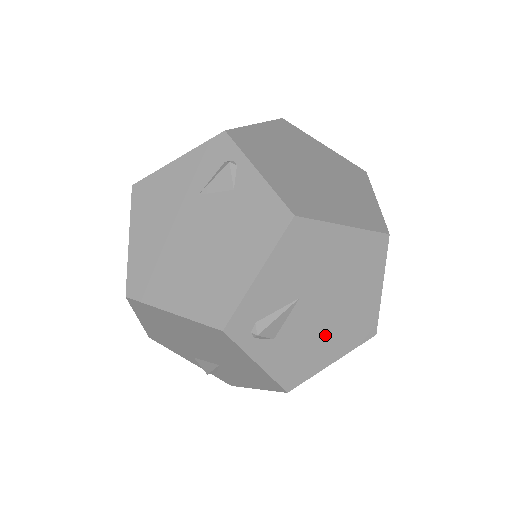
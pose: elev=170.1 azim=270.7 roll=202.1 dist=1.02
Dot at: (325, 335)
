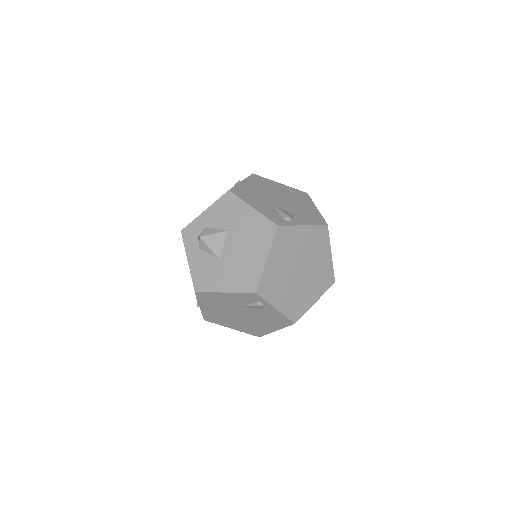
Dot at: occluded
